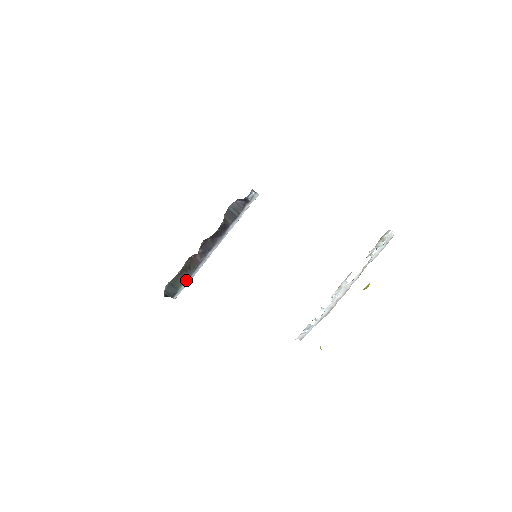
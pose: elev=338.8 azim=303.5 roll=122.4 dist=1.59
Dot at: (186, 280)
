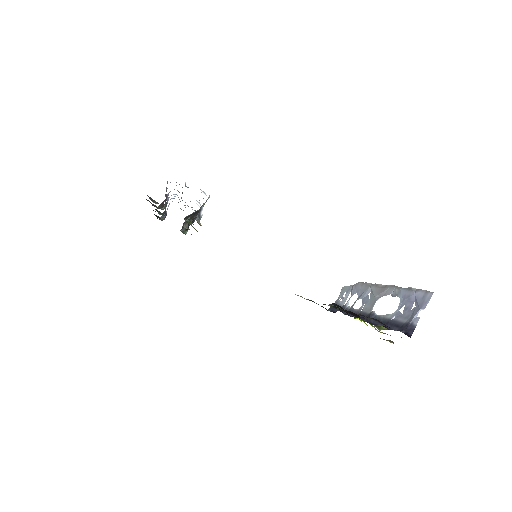
Dot at: occluded
